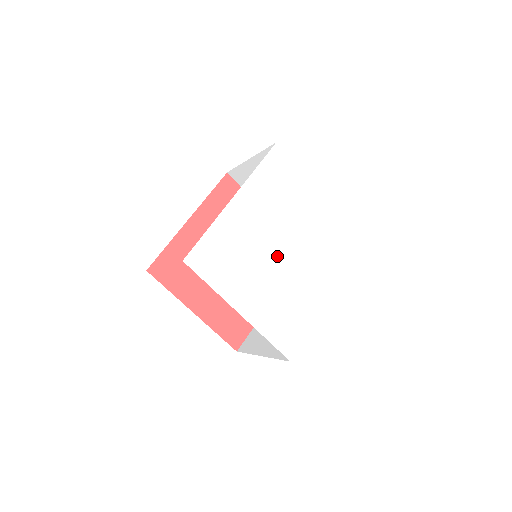
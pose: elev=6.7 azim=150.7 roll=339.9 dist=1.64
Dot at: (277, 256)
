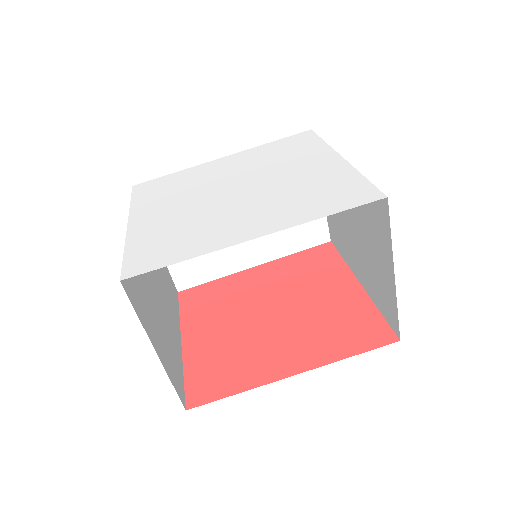
Dot at: (222, 193)
